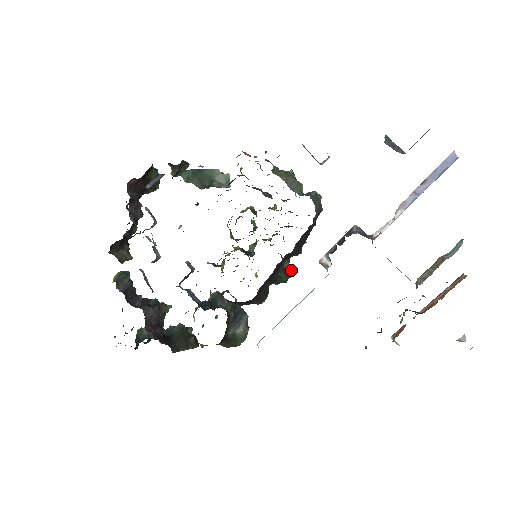
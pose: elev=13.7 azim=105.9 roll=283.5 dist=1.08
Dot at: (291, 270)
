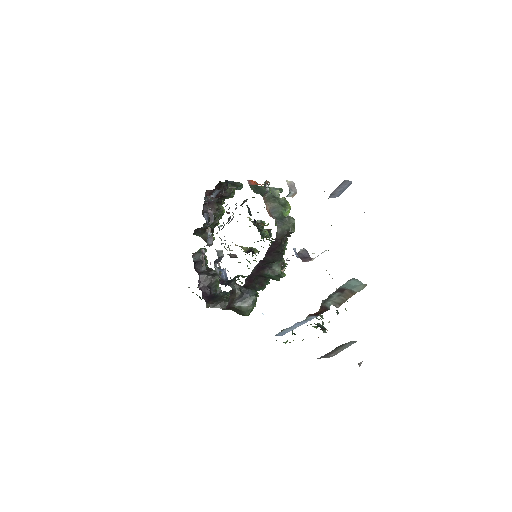
Dot at: (280, 272)
